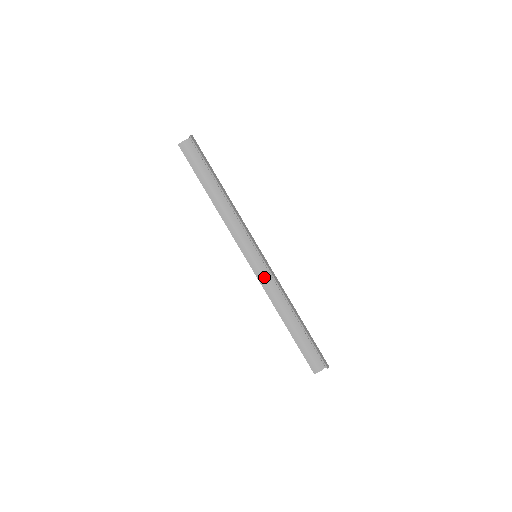
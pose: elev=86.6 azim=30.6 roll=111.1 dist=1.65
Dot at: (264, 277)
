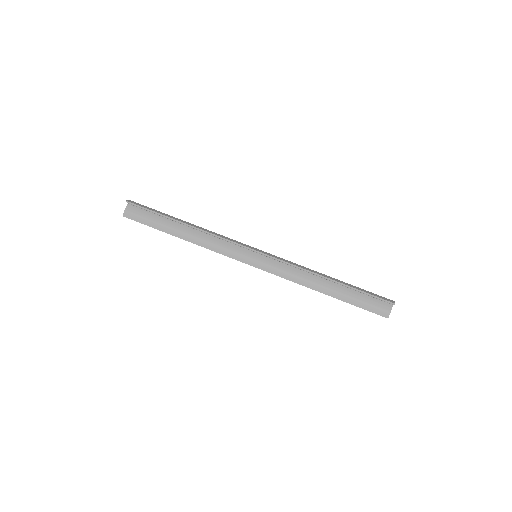
Dot at: (277, 268)
